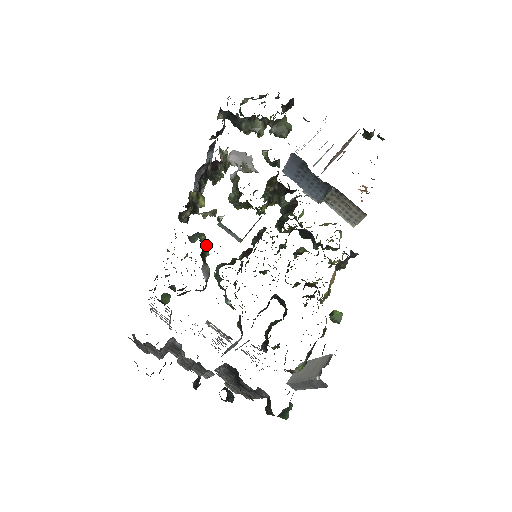
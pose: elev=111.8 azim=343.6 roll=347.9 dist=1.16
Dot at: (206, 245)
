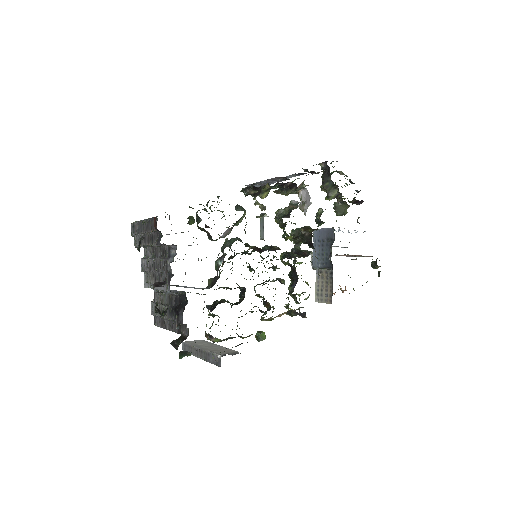
Dot at: (241, 219)
